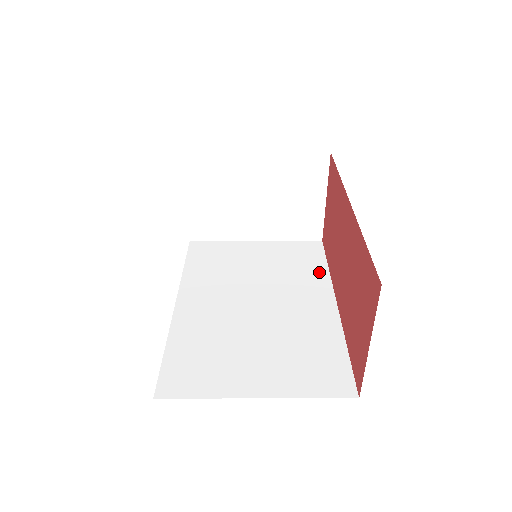
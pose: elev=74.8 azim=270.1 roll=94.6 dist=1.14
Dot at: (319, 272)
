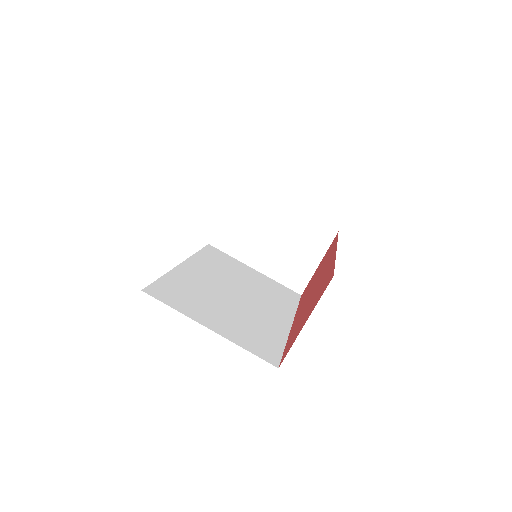
Dot at: (289, 306)
